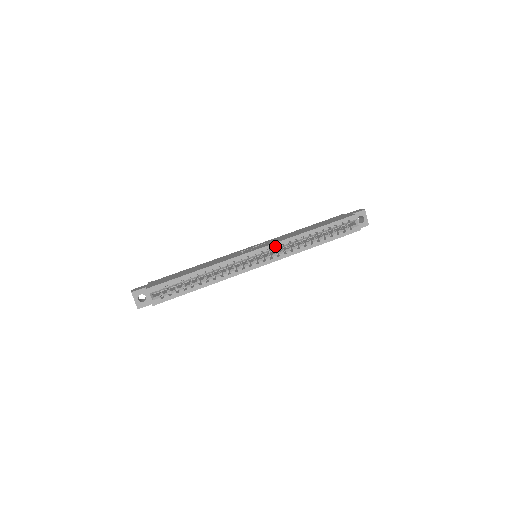
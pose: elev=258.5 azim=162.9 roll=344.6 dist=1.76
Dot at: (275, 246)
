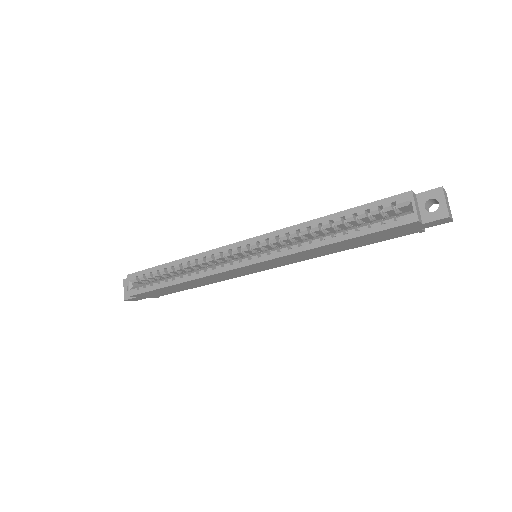
Dot at: occluded
